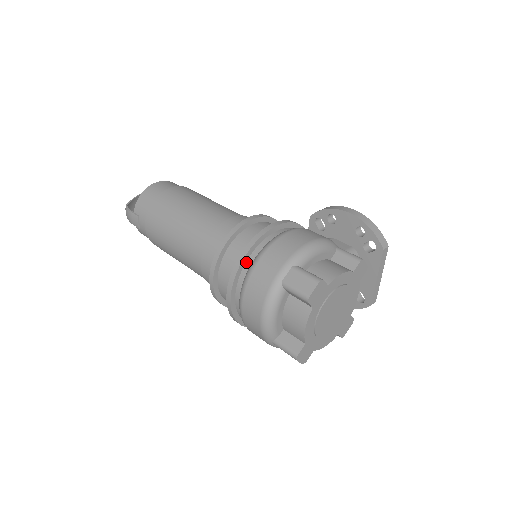
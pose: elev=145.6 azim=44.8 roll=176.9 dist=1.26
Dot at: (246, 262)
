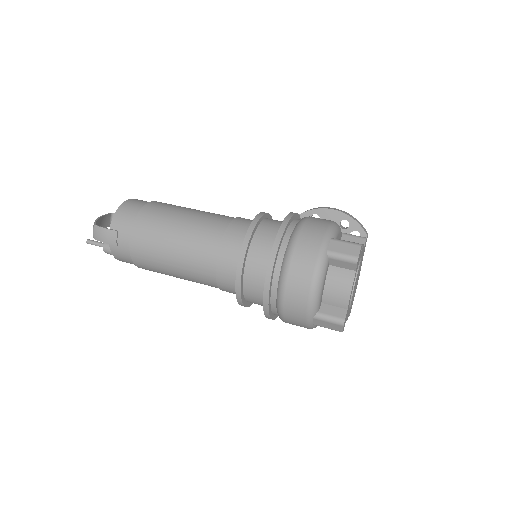
Dot at: (281, 244)
